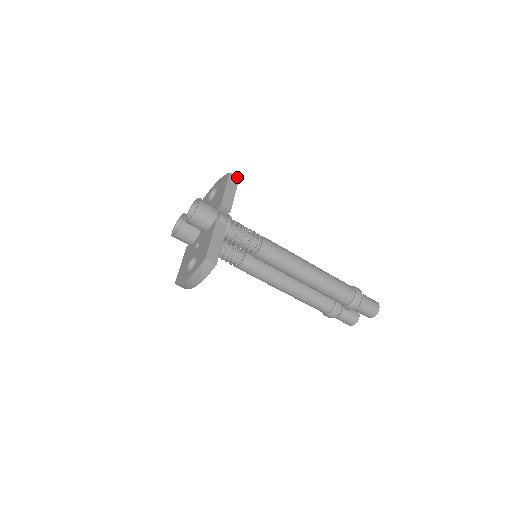
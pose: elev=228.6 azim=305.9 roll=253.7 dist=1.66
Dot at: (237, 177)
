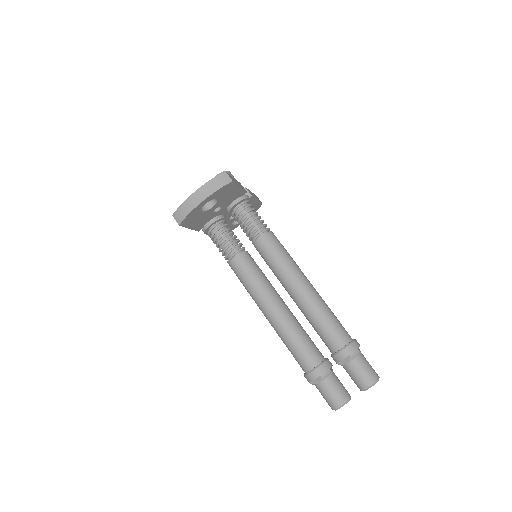
Dot at: (261, 202)
